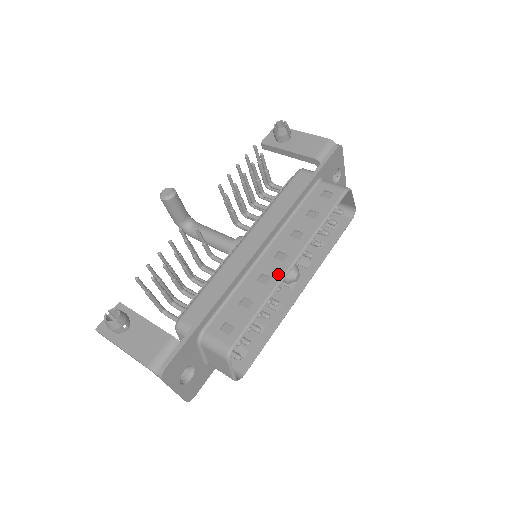
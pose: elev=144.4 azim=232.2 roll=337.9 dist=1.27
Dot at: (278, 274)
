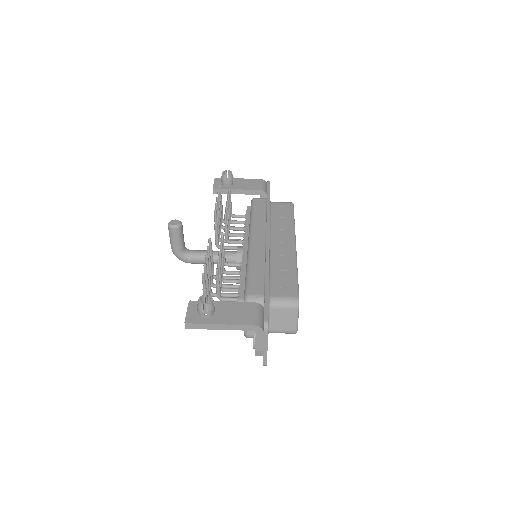
Dot at: (291, 252)
